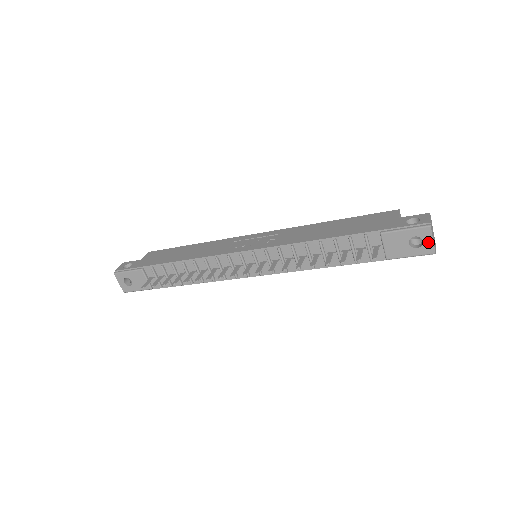
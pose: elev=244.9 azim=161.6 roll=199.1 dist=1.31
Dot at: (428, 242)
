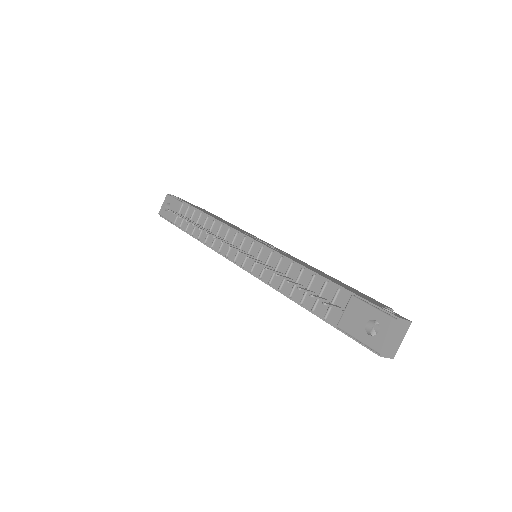
Dot at: (382, 336)
